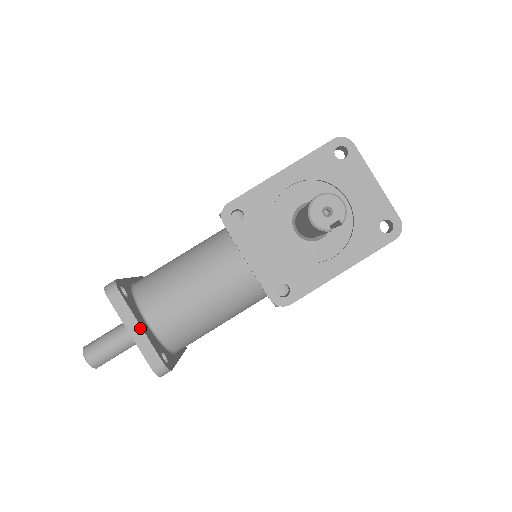
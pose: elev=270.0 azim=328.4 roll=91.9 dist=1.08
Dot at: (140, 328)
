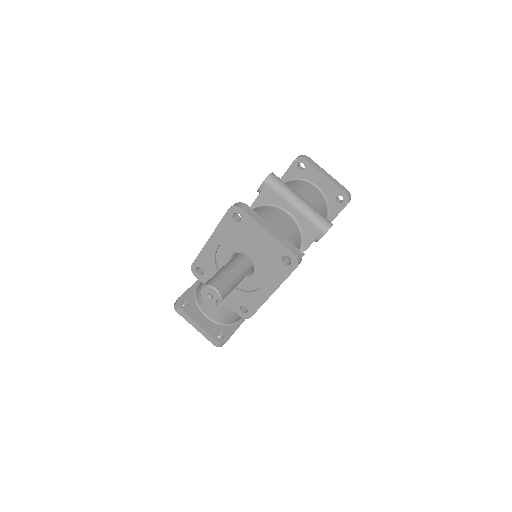
Dot at: (198, 325)
